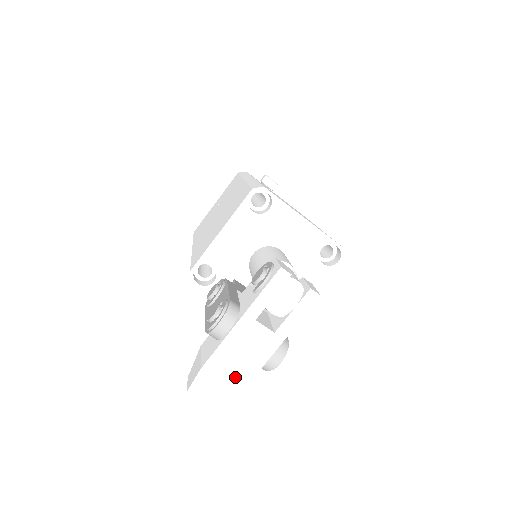
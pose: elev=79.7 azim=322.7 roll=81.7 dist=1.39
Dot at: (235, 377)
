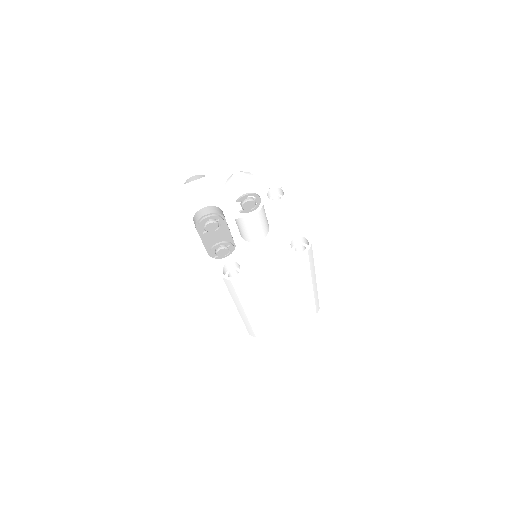
Dot at: (176, 206)
